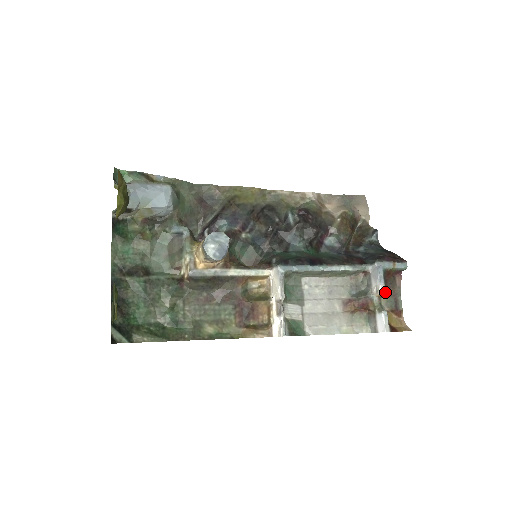
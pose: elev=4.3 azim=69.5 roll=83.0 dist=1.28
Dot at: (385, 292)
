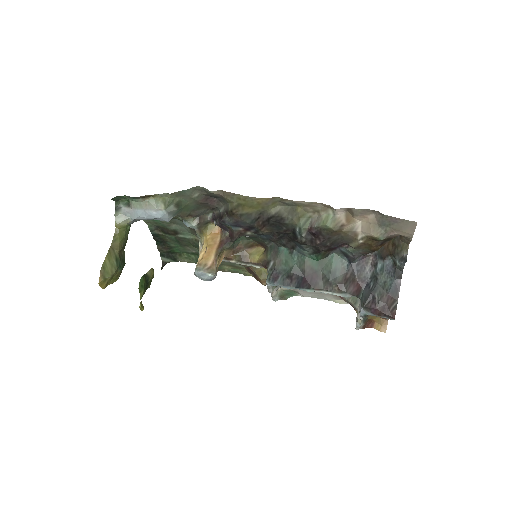
Dot at: occluded
